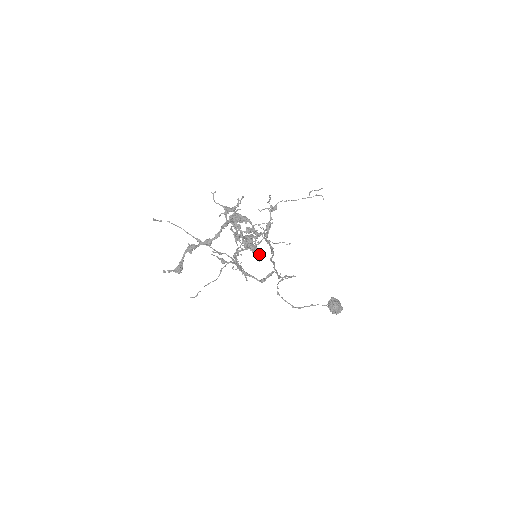
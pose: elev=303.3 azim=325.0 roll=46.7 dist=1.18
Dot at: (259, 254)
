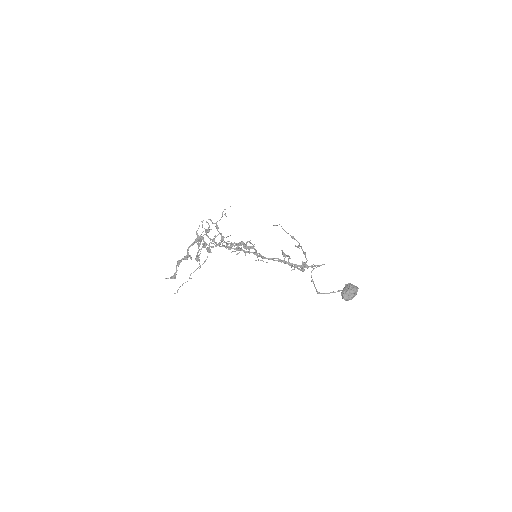
Dot at: (199, 264)
